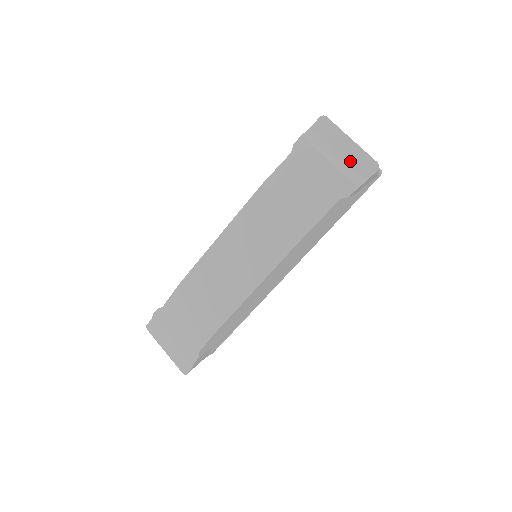
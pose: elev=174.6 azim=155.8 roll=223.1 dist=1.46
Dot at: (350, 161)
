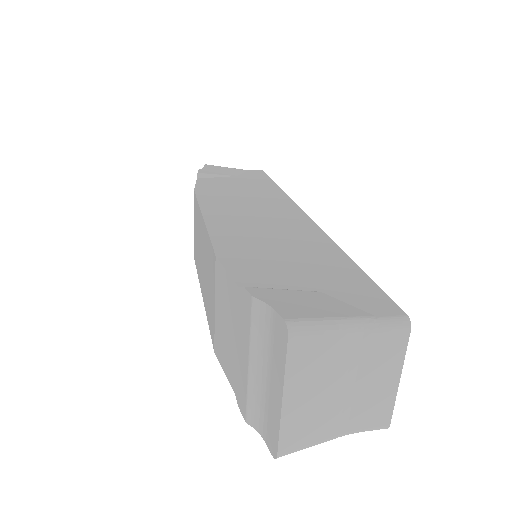
Dot at: (266, 401)
